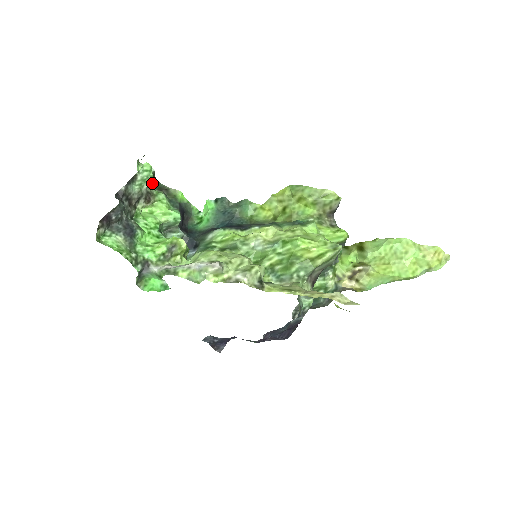
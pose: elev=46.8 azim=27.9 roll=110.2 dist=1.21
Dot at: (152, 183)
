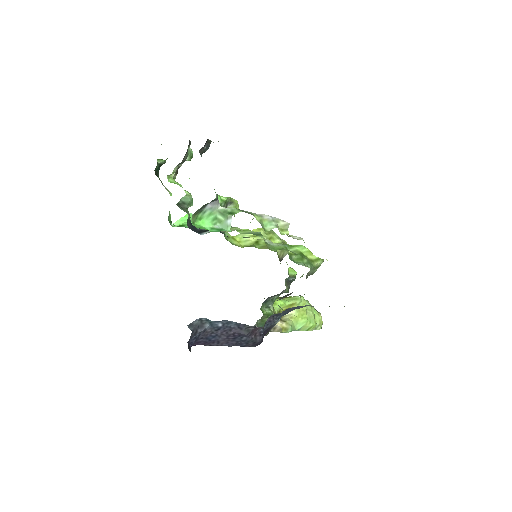
Dot at: (155, 170)
